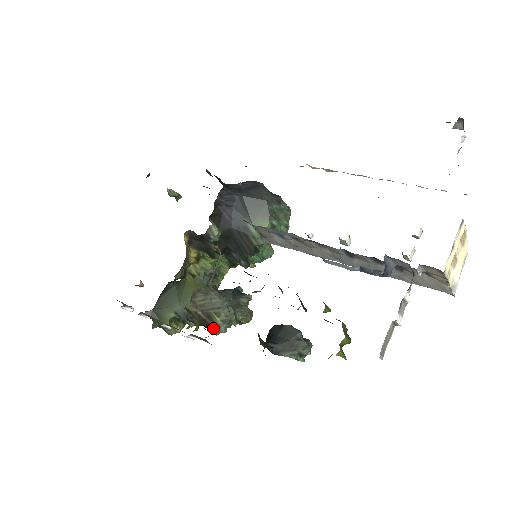
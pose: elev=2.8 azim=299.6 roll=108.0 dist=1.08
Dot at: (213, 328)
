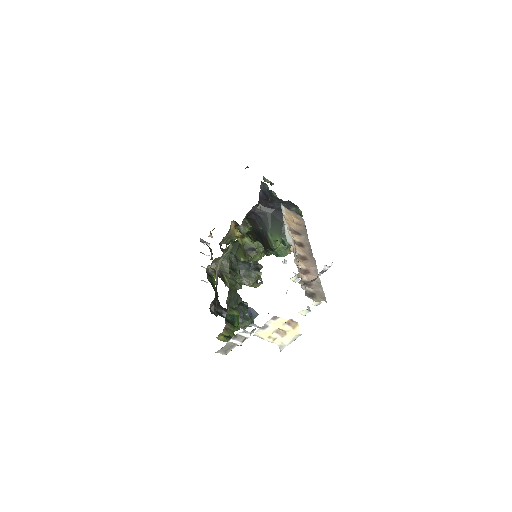
Dot at: (224, 282)
